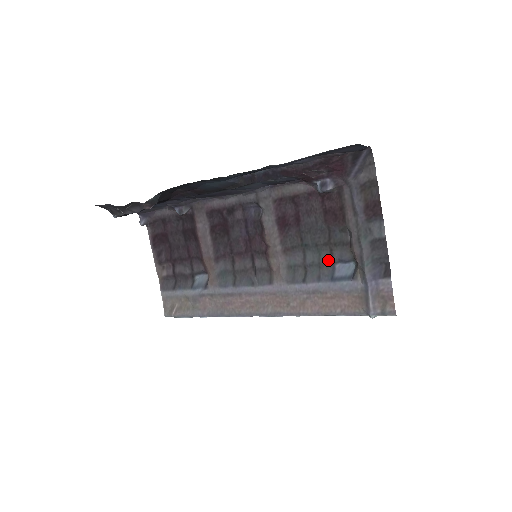
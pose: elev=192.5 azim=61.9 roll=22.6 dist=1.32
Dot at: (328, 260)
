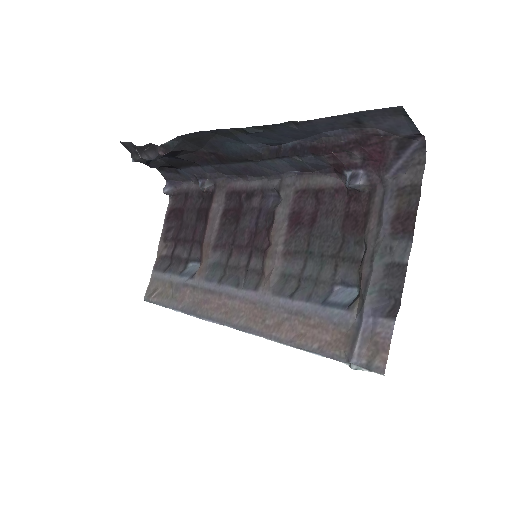
Dot at: (328, 277)
